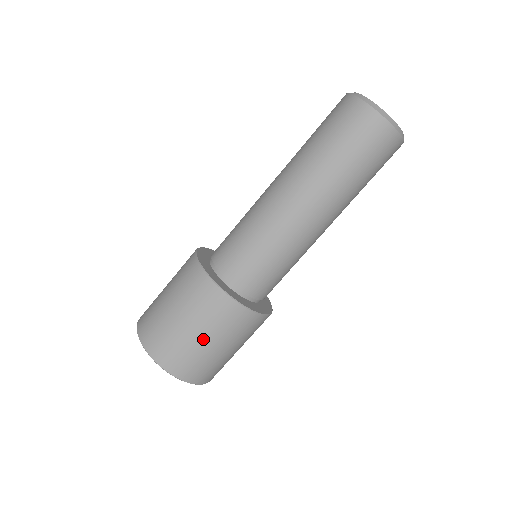
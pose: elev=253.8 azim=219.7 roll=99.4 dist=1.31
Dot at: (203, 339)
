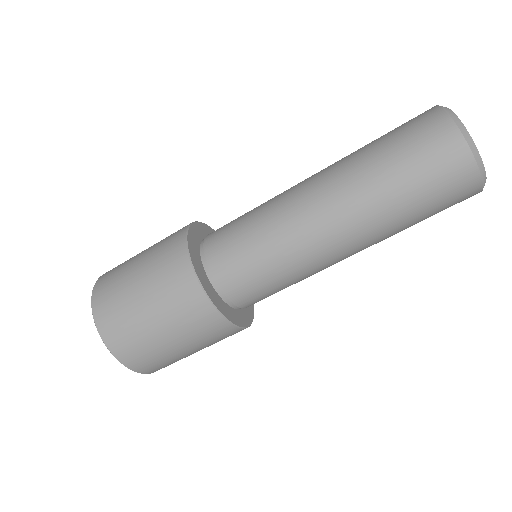
Dot at: (140, 292)
